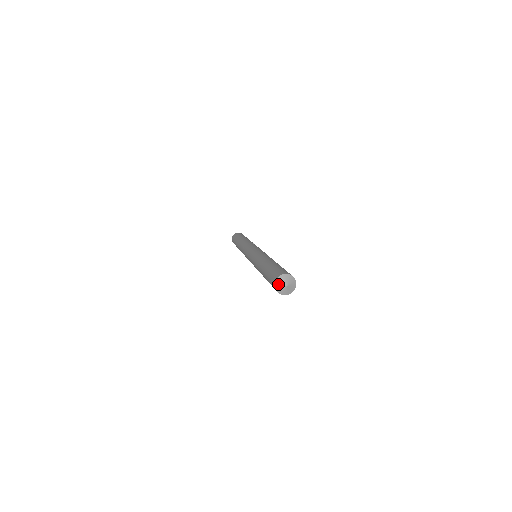
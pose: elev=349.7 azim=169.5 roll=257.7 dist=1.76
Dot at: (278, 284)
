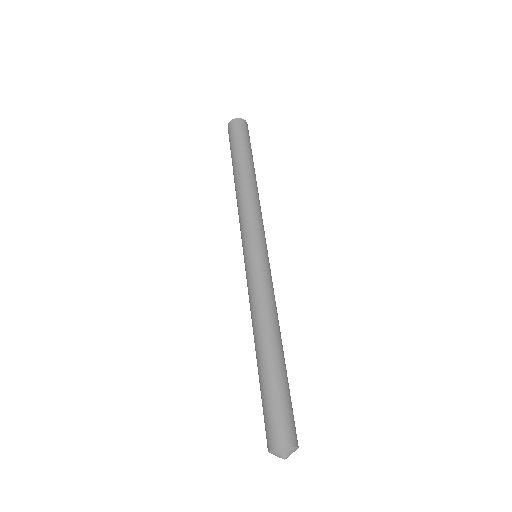
Dot at: (275, 453)
